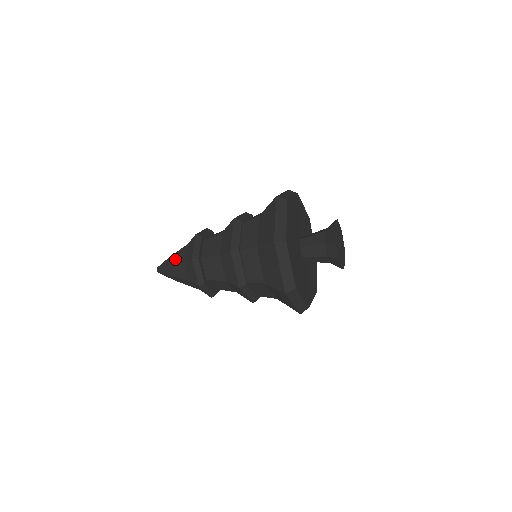
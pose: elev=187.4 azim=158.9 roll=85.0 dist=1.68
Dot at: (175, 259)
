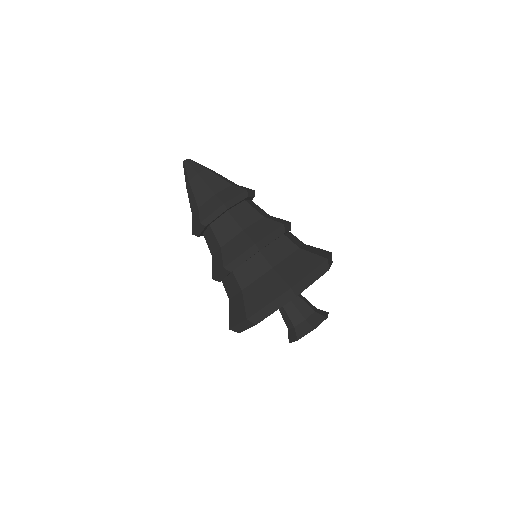
Dot at: (219, 175)
